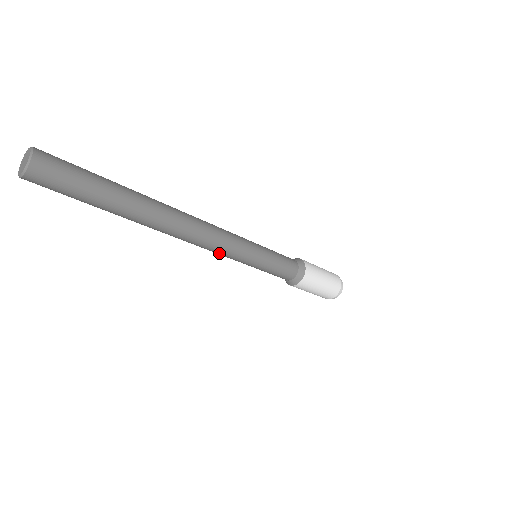
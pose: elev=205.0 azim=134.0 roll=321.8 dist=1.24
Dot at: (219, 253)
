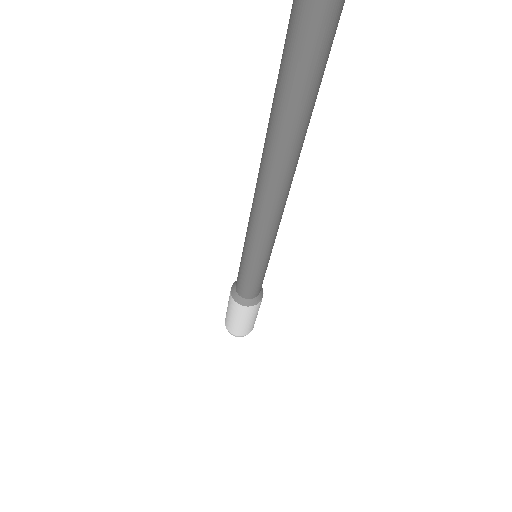
Dot at: (253, 227)
